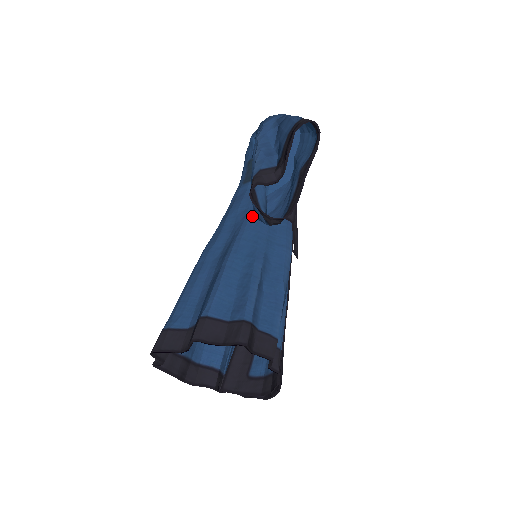
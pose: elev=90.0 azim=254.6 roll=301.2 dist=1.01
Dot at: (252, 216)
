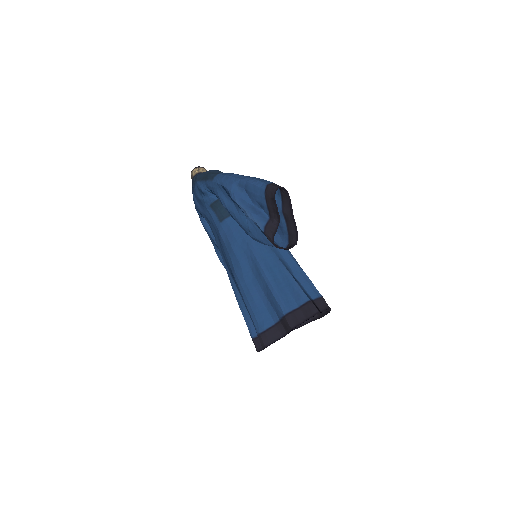
Dot at: (252, 242)
